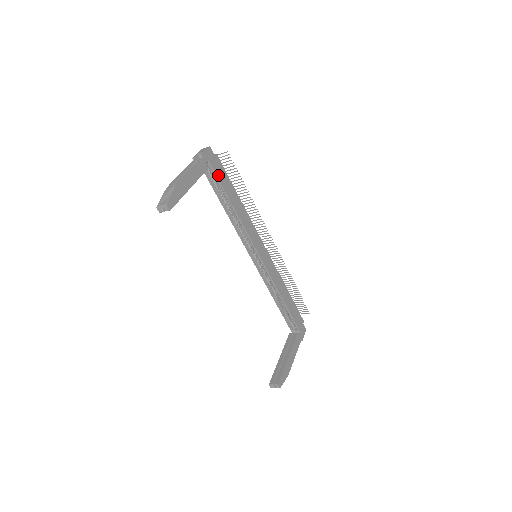
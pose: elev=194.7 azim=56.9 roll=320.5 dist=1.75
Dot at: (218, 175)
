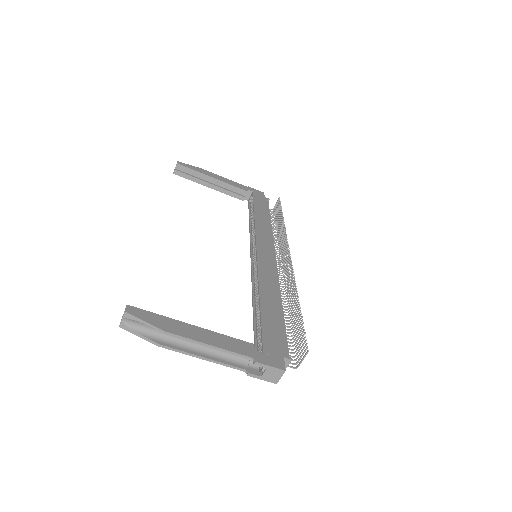
Dot at: (256, 200)
